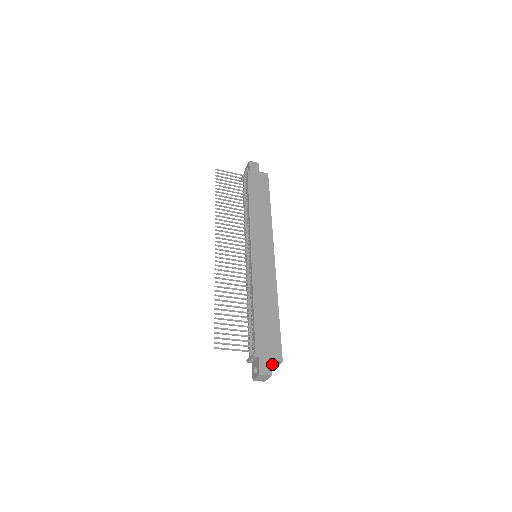
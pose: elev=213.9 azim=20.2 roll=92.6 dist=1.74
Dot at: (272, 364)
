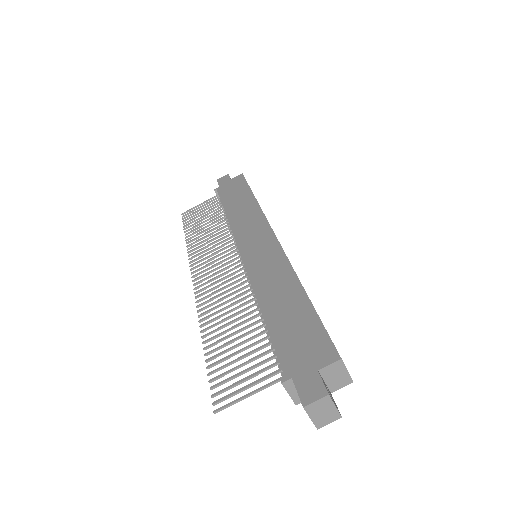
Dot at: (334, 377)
